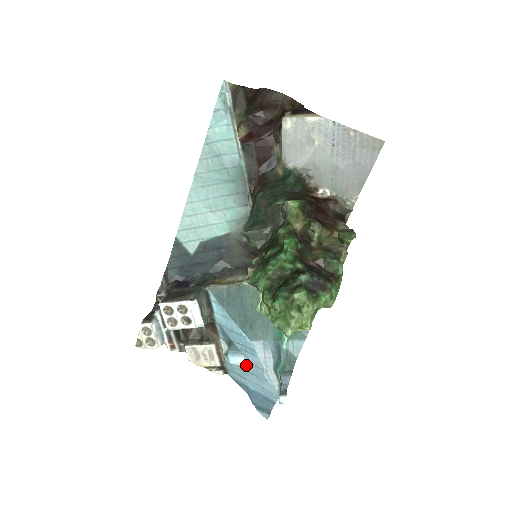
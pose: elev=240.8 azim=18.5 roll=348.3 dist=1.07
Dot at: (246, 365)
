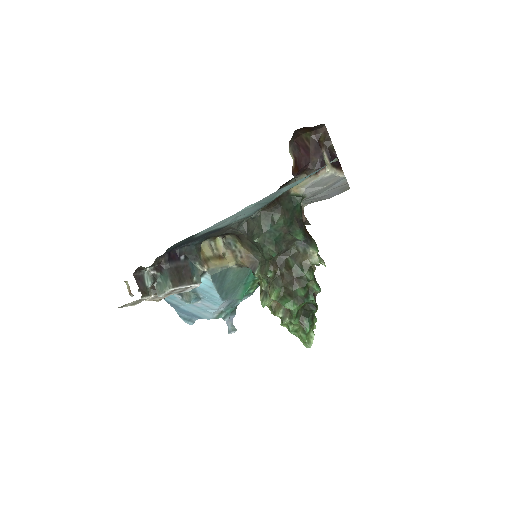
Dot at: (197, 303)
